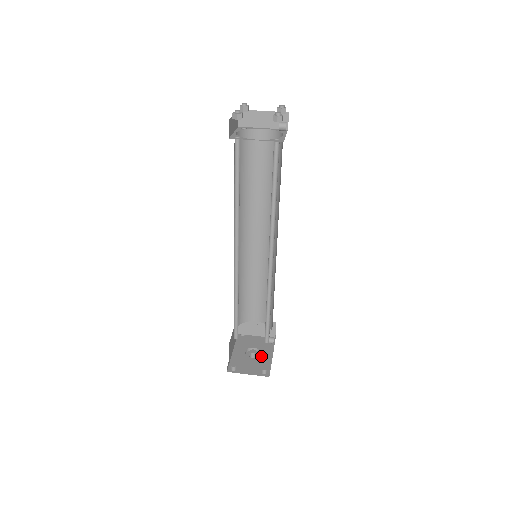
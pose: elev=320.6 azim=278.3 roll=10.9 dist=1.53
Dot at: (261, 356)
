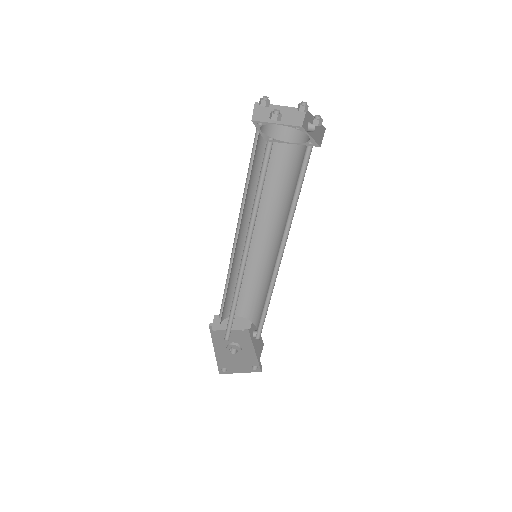
Dot at: (244, 351)
